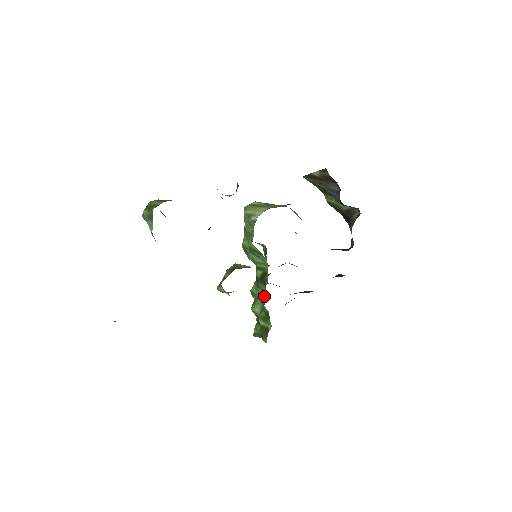
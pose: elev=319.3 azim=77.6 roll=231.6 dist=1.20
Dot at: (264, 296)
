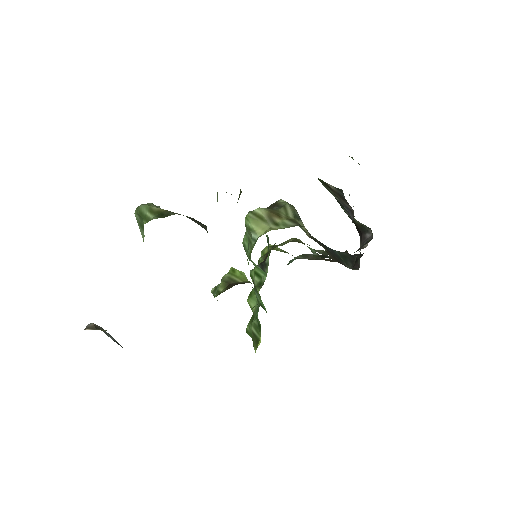
Dot at: (259, 302)
